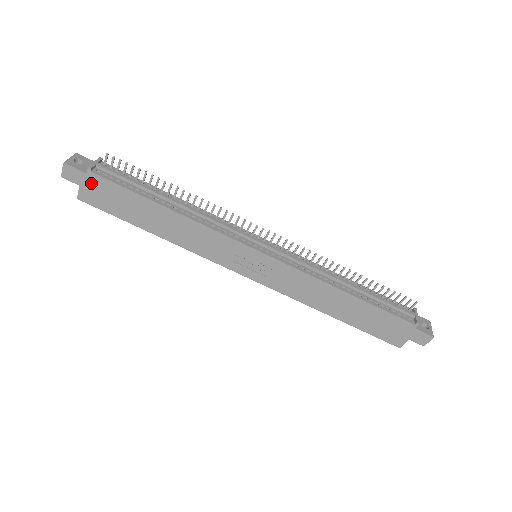
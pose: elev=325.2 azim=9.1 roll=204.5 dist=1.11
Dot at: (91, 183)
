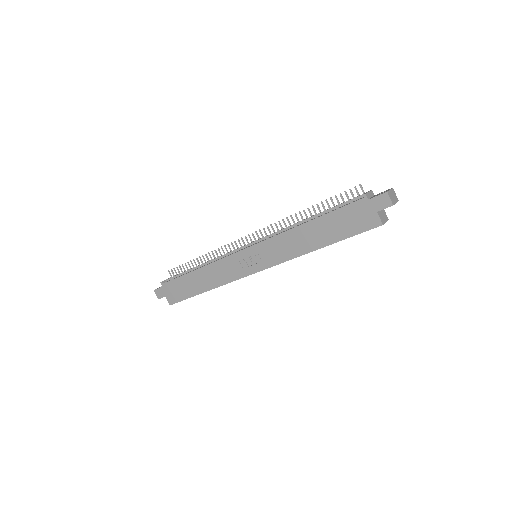
Dot at: (167, 290)
